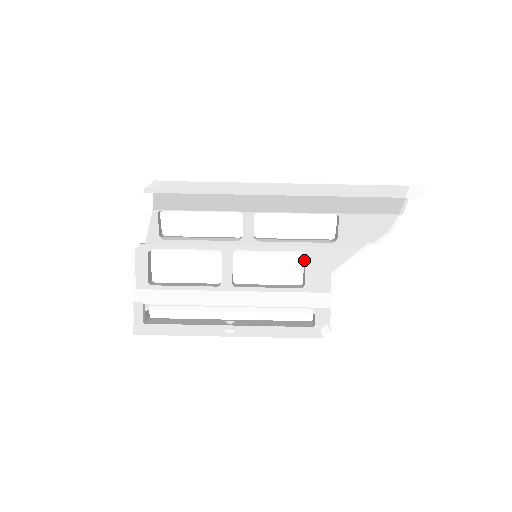
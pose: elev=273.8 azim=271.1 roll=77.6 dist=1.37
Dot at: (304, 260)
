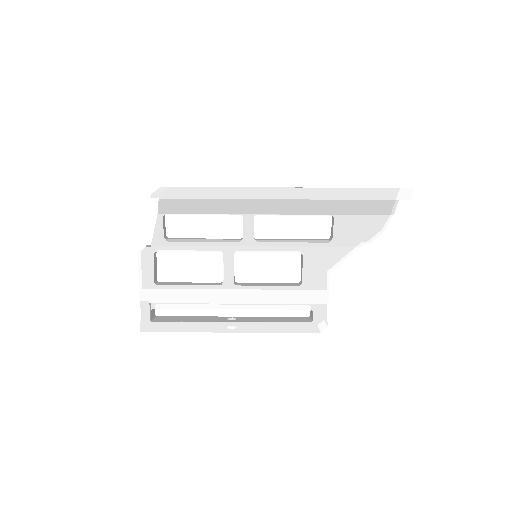
Dot at: (301, 259)
